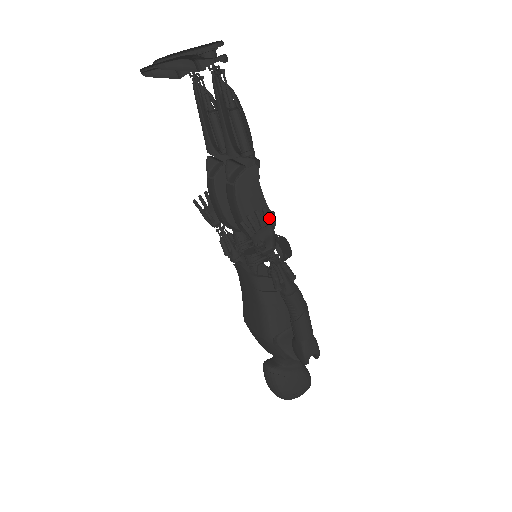
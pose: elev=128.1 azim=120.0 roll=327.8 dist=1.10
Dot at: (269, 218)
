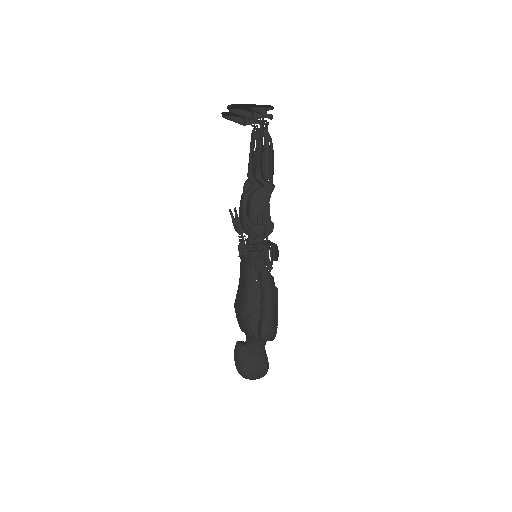
Dot at: (265, 219)
